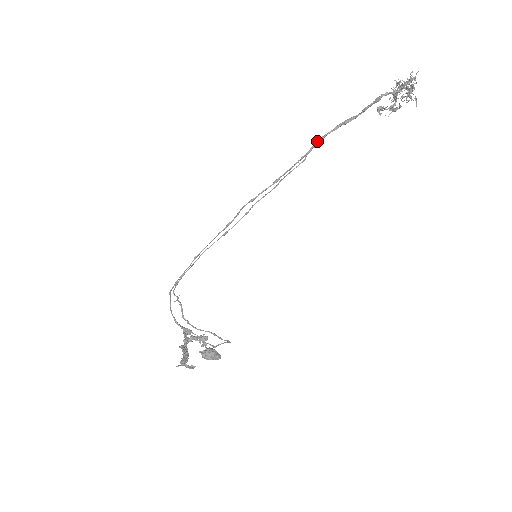
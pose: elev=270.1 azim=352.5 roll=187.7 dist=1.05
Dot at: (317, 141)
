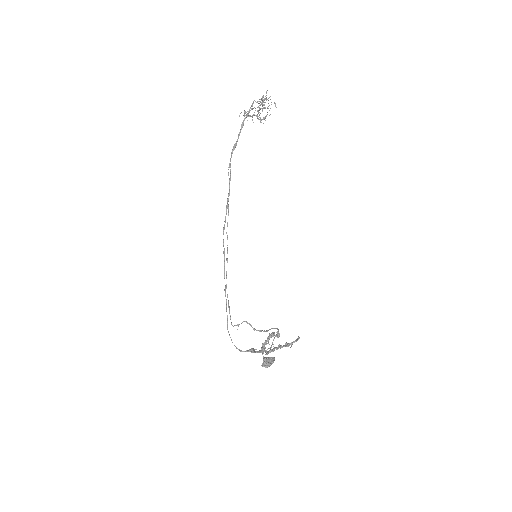
Dot at: (228, 169)
